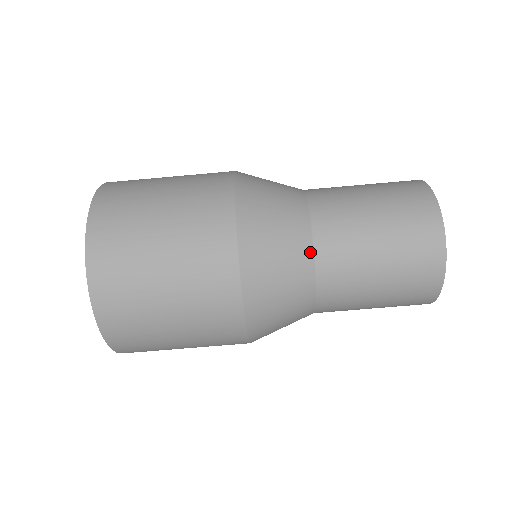
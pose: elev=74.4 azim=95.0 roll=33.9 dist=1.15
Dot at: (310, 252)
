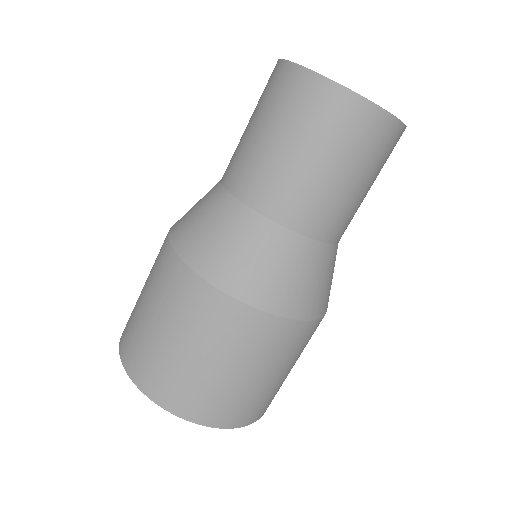
Dot at: (242, 208)
